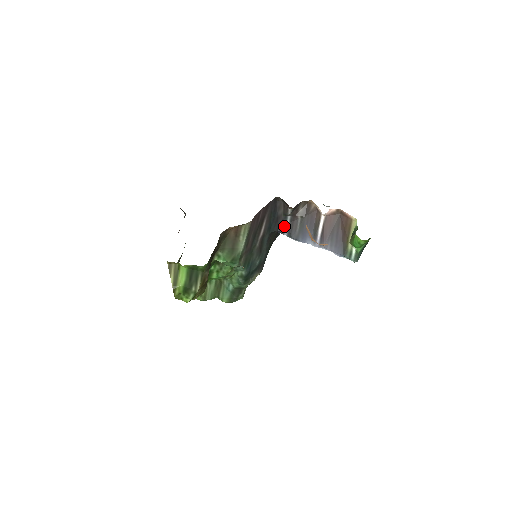
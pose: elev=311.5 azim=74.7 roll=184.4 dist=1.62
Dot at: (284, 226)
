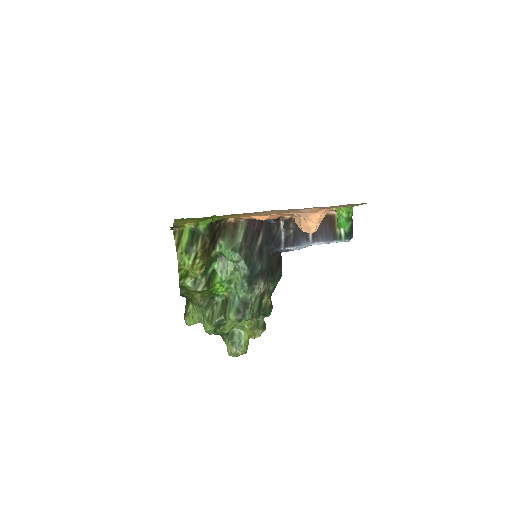
Dot at: (280, 242)
